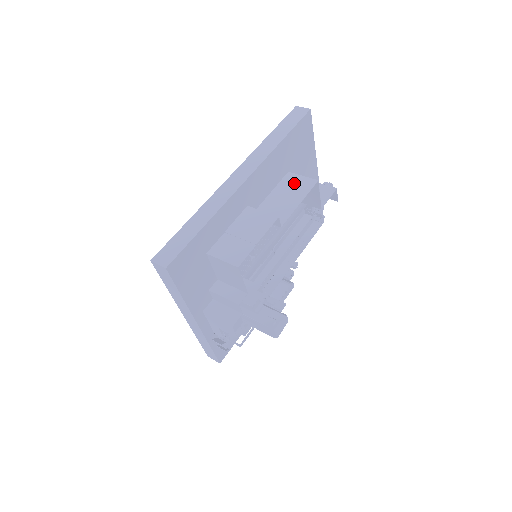
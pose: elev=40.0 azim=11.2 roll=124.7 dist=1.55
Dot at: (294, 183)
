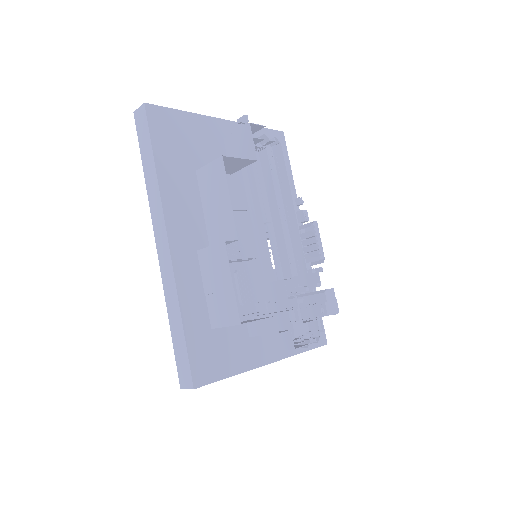
Dot at: (209, 180)
